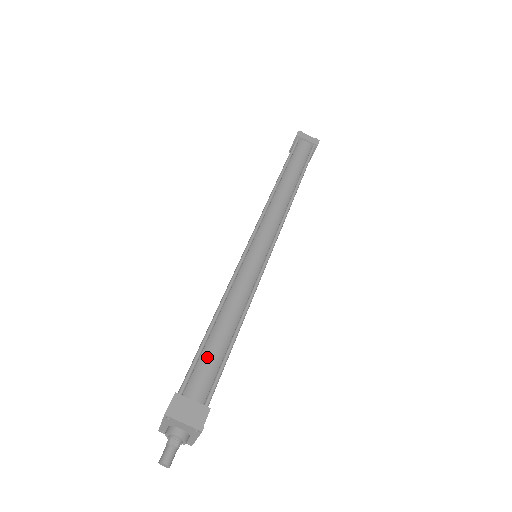
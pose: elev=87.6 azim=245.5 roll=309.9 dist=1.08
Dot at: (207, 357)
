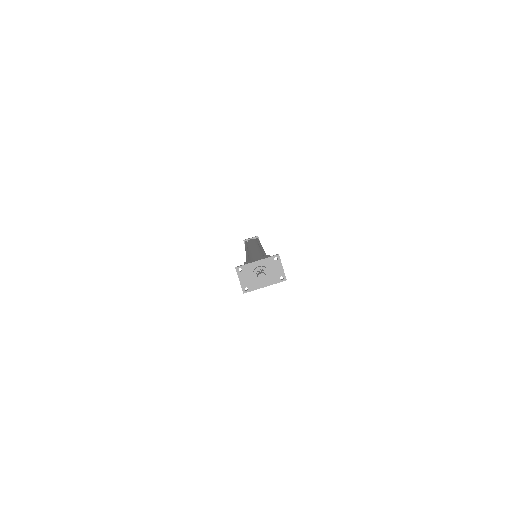
Dot at: occluded
